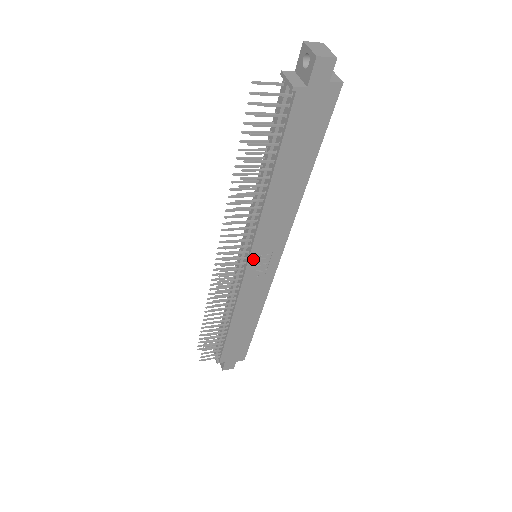
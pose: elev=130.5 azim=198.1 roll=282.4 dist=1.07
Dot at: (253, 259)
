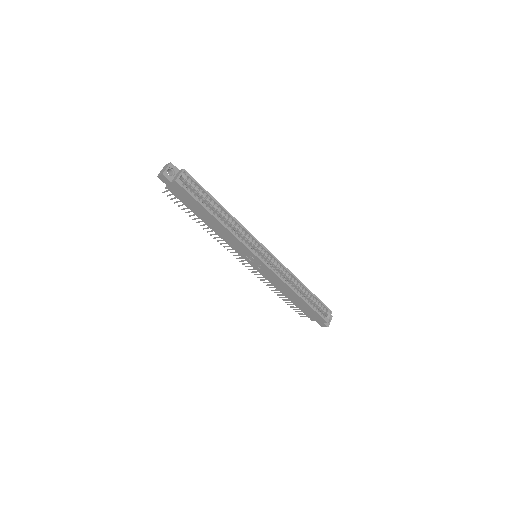
Dot at: (246, 259)
